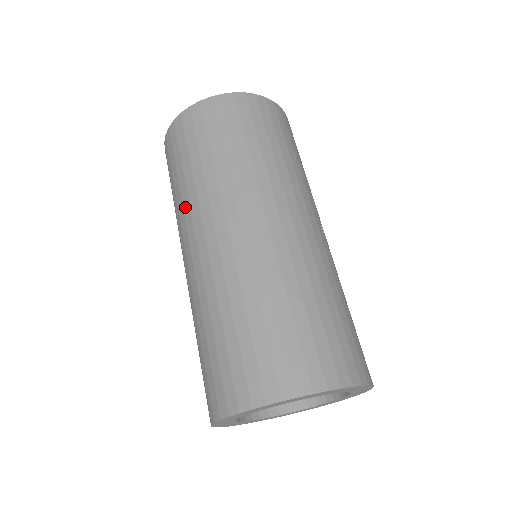
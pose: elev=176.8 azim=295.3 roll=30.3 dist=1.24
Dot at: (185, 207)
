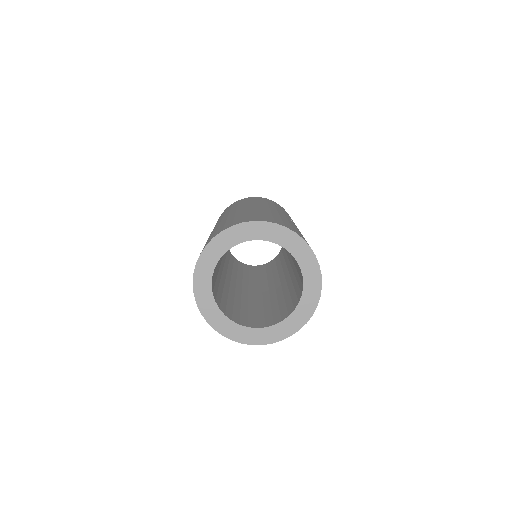
Dot at: occluded
